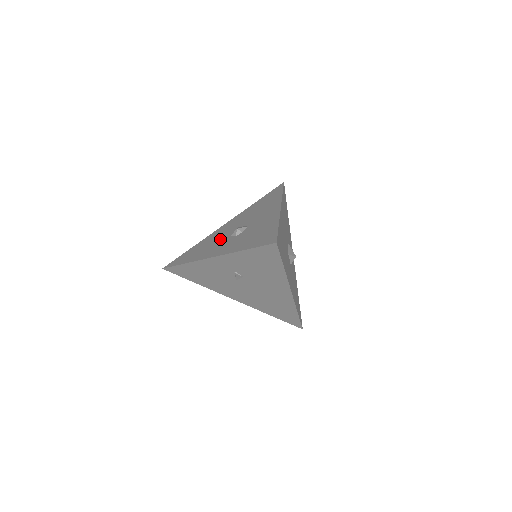
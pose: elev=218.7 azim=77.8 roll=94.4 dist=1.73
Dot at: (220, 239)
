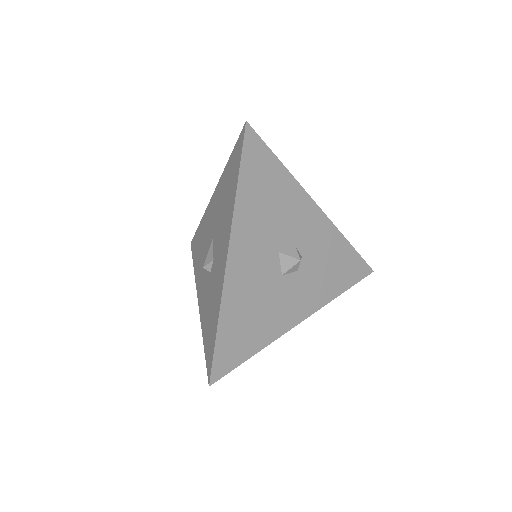
Dot at: (204, 252)
